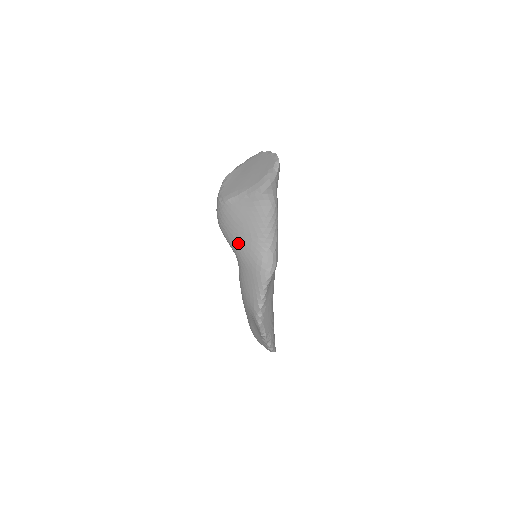
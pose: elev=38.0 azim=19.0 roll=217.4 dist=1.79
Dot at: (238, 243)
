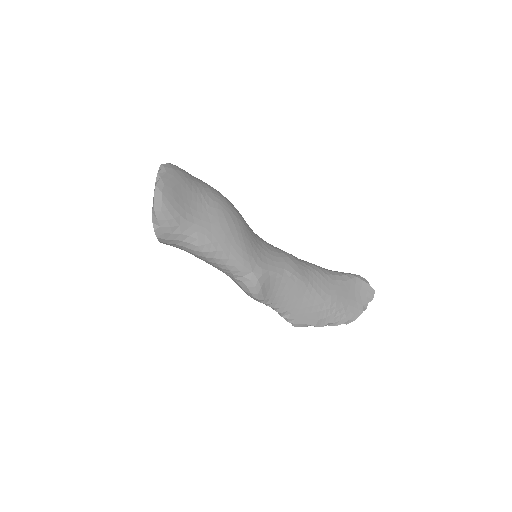
Dot at: occluded
